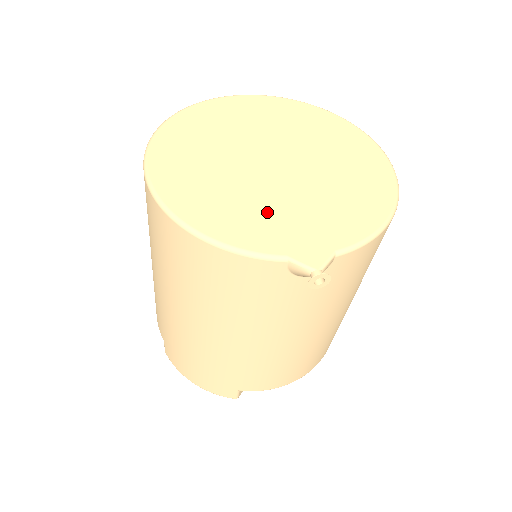
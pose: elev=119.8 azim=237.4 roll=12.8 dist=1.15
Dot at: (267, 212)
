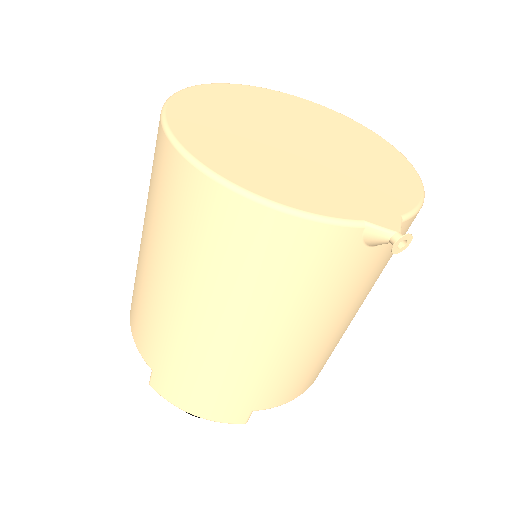
Dot at: (321, 183)
